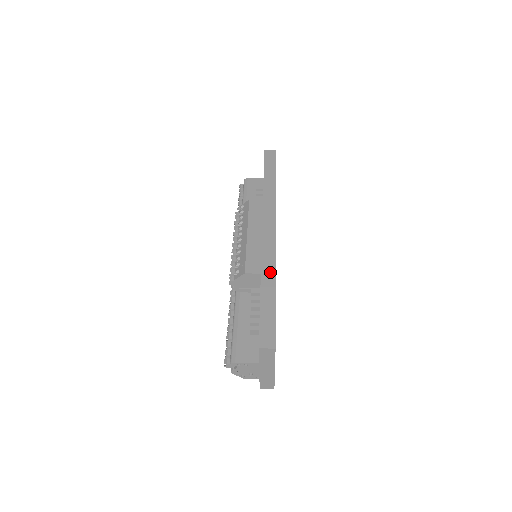
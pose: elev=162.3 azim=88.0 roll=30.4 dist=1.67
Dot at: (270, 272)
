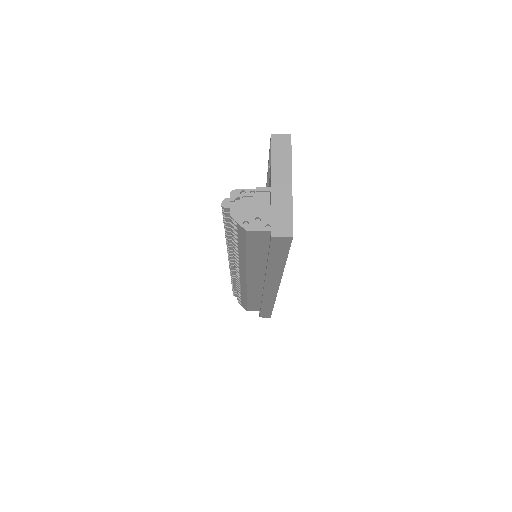
Dot at: occluded
